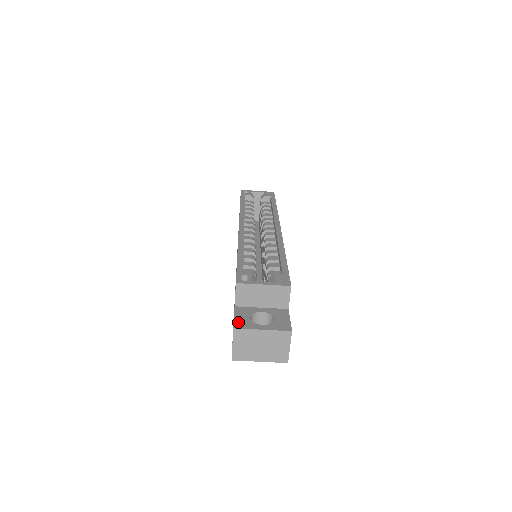
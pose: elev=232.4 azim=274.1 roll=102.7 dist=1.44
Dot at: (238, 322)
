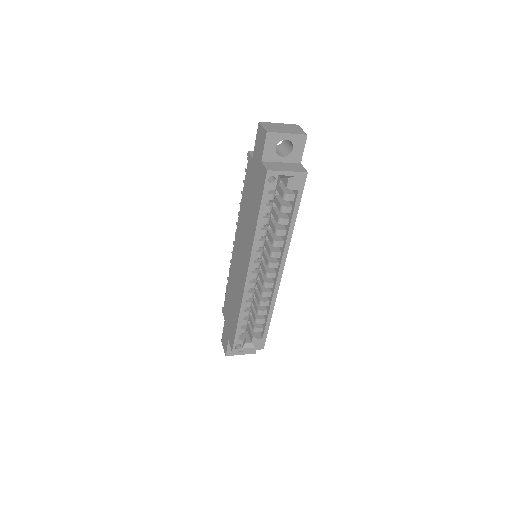
Dot at: (229, 352)
